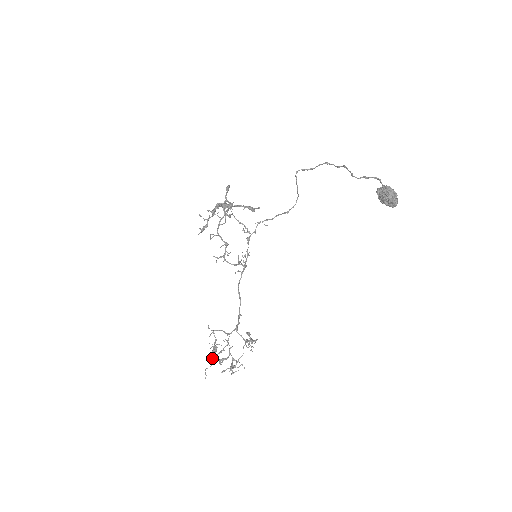
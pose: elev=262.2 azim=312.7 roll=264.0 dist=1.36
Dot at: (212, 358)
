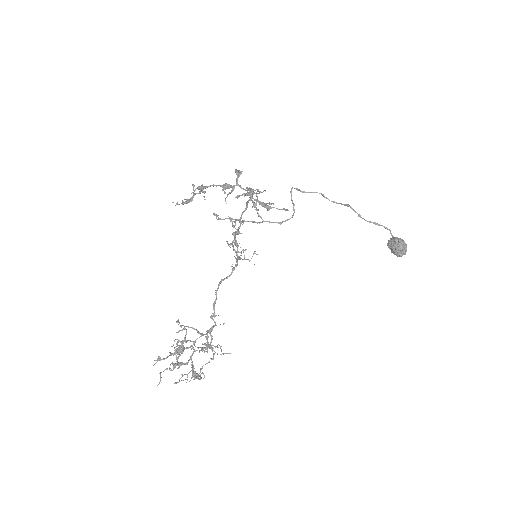
Dot at: (177, 360)
